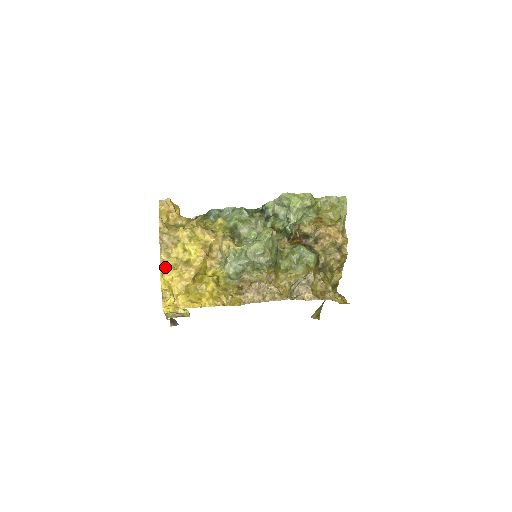
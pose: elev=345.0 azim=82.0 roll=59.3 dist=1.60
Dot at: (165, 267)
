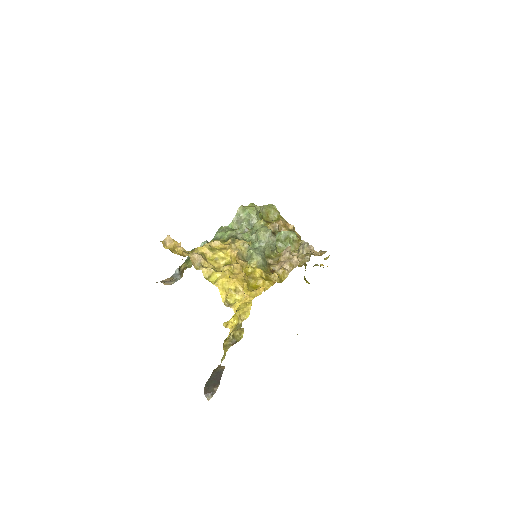
Dot at: (216, 273)
